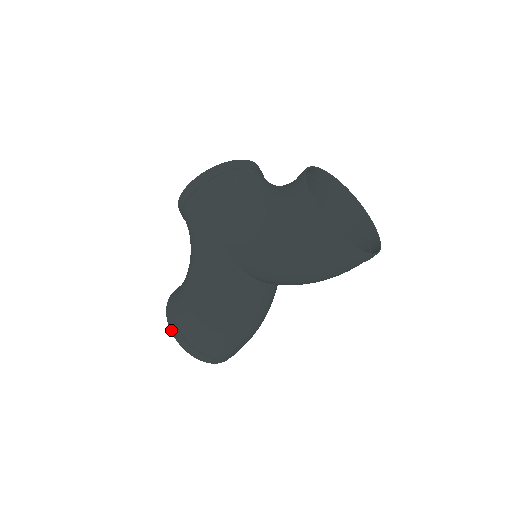
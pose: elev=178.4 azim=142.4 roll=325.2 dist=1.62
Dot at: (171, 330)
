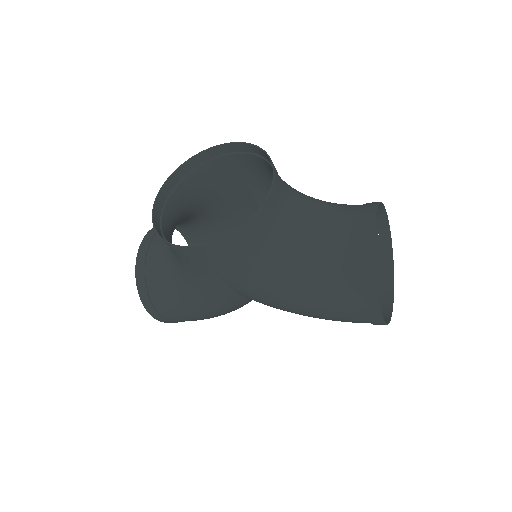
Dot at: (154, 318)
